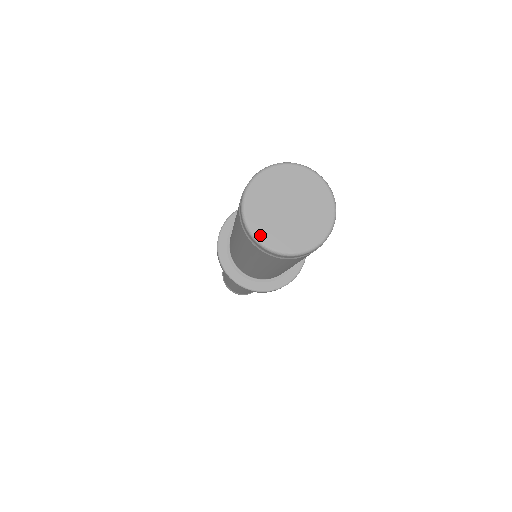
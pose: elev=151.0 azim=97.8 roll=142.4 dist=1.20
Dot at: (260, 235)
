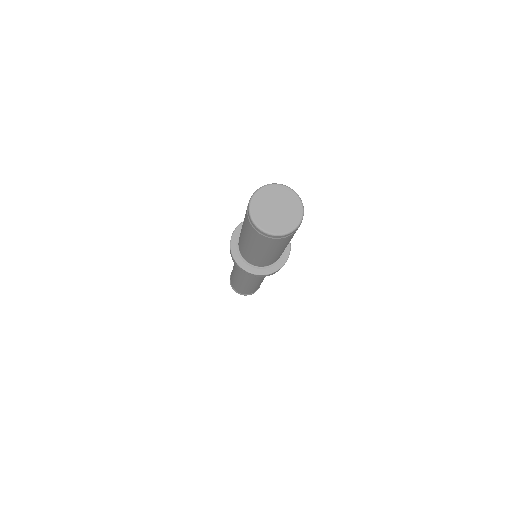
Dot at: (282, 231)
